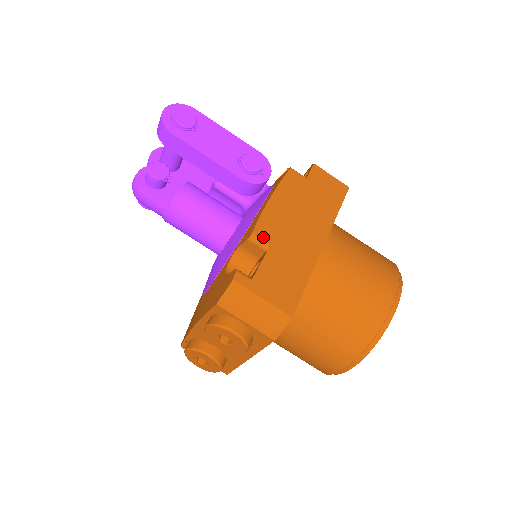
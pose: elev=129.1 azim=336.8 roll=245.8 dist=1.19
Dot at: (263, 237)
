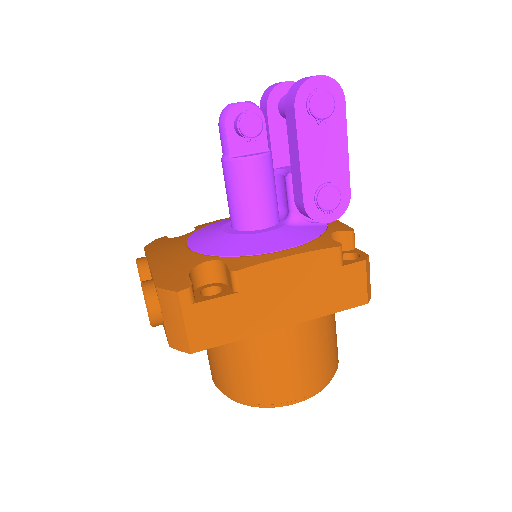
Dot at: (242, 281)
